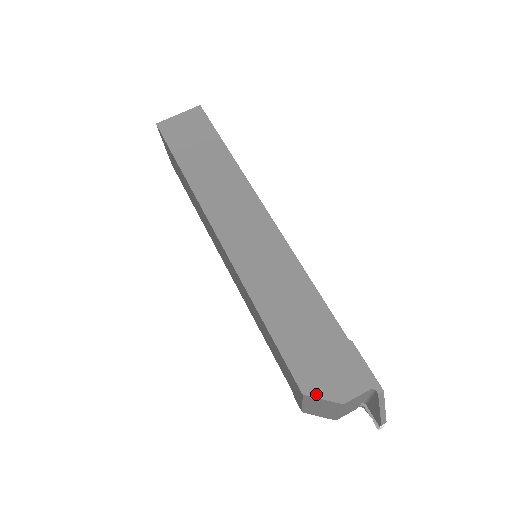
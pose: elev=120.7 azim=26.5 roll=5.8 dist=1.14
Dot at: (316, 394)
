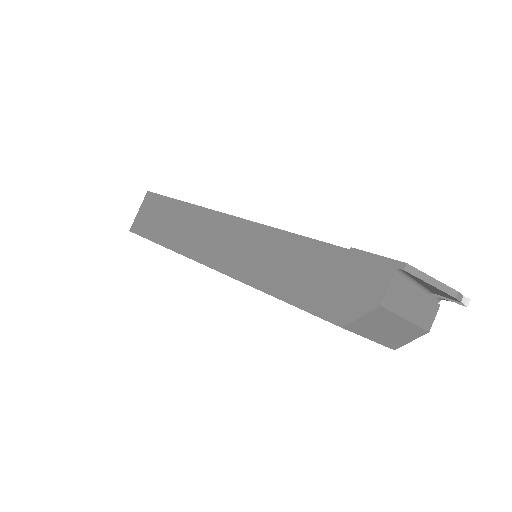
Dot at: (352, 318)
